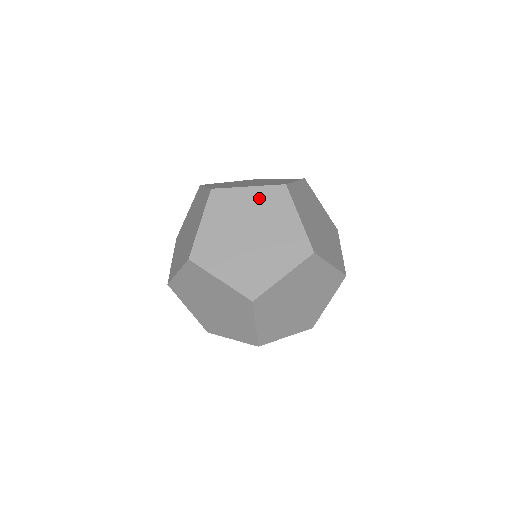
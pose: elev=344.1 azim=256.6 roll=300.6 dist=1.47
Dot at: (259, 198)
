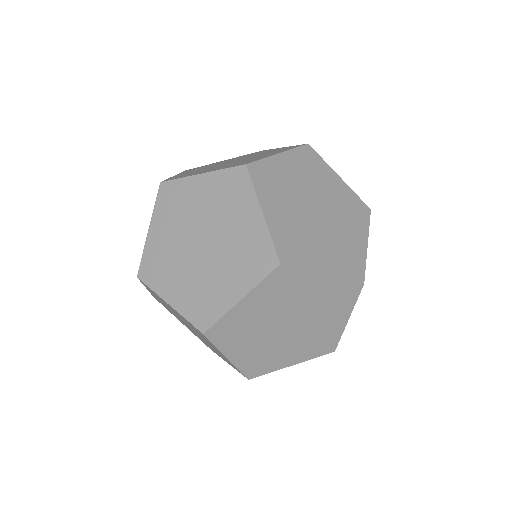
Dot at: (213, 189)
